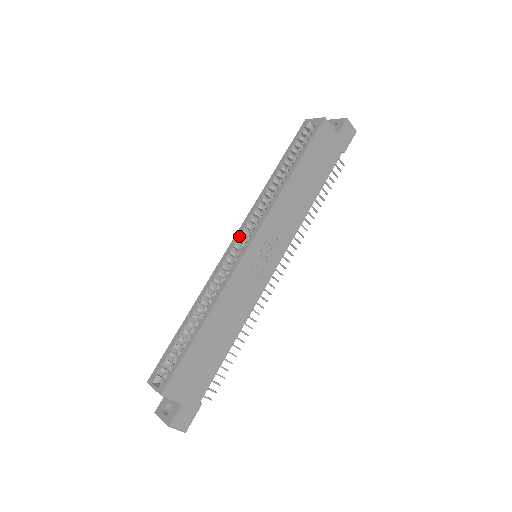
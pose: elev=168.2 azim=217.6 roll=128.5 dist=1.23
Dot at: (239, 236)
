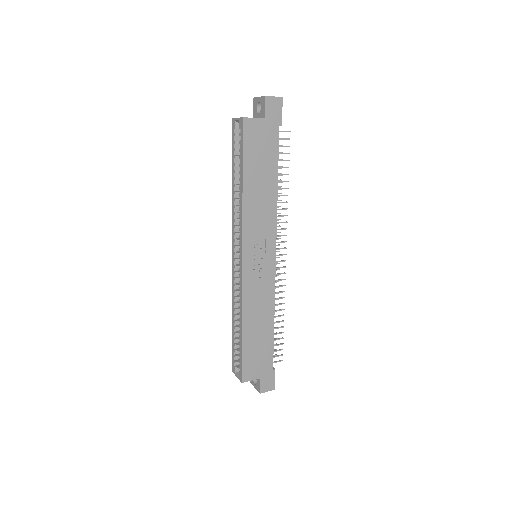
Dot at: (234, 250)
